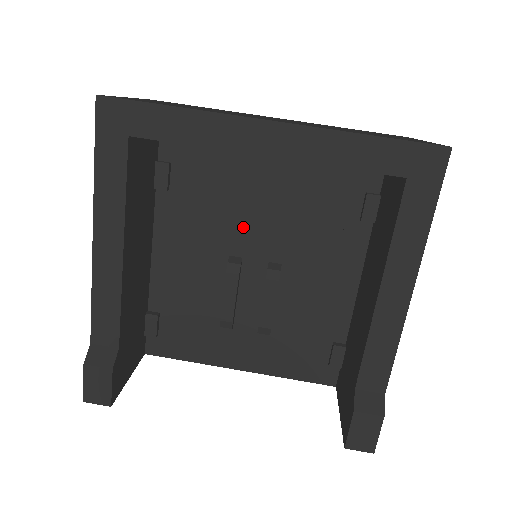
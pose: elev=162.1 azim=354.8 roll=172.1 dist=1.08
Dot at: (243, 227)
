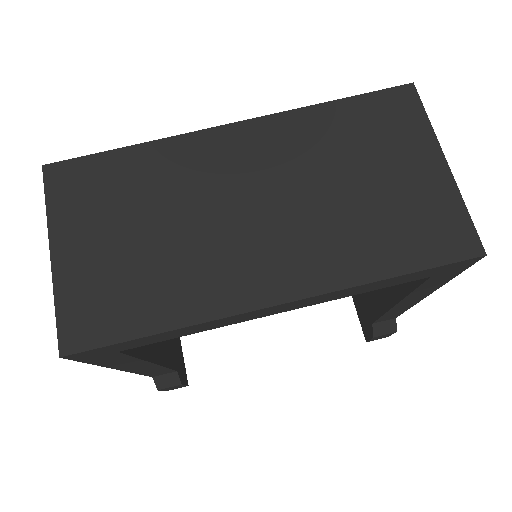
Dot at: occluded
